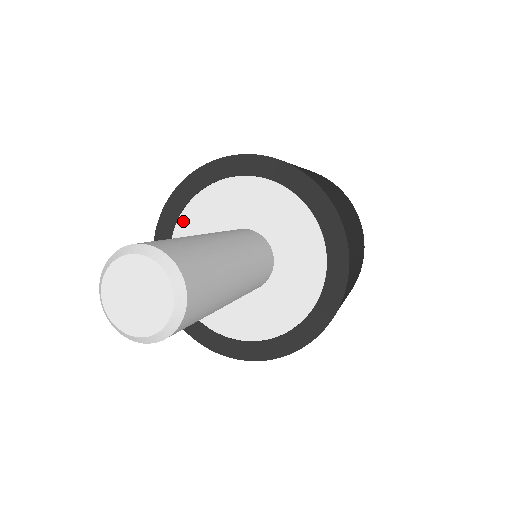
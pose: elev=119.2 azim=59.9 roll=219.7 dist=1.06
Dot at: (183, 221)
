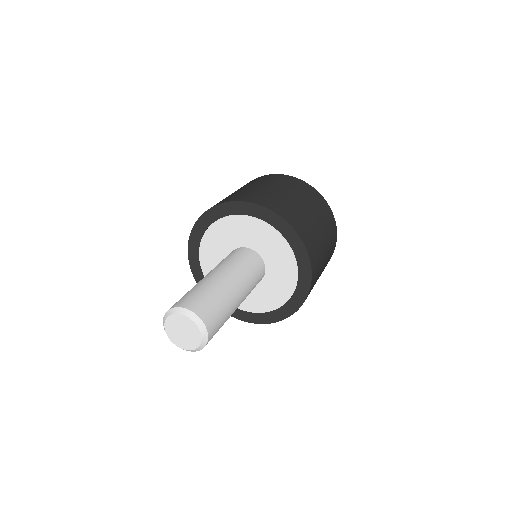
Dot at: (237, 219)
